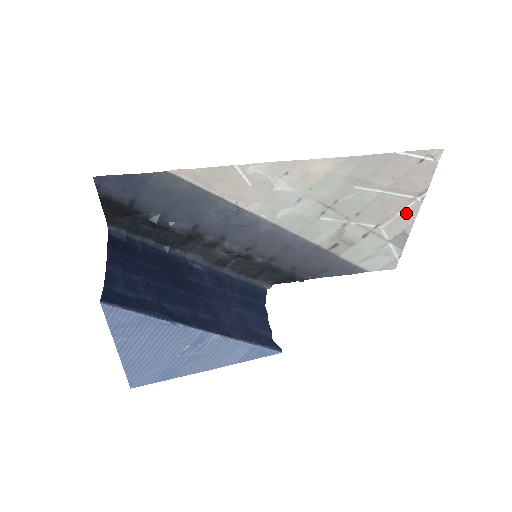
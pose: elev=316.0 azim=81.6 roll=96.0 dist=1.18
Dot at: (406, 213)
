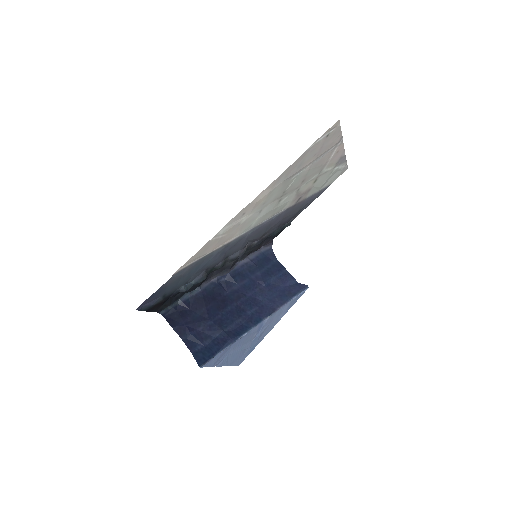
Dot at: (335, 153)
